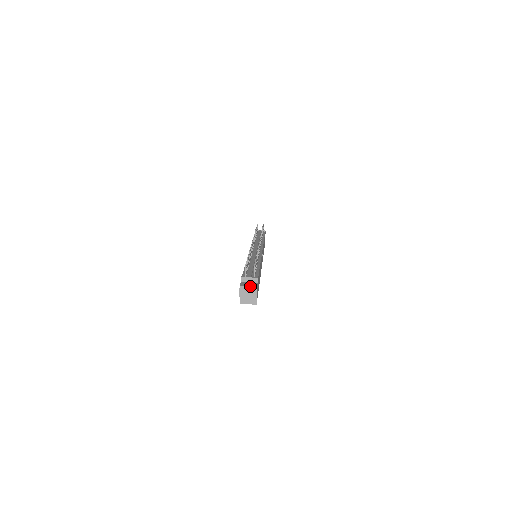
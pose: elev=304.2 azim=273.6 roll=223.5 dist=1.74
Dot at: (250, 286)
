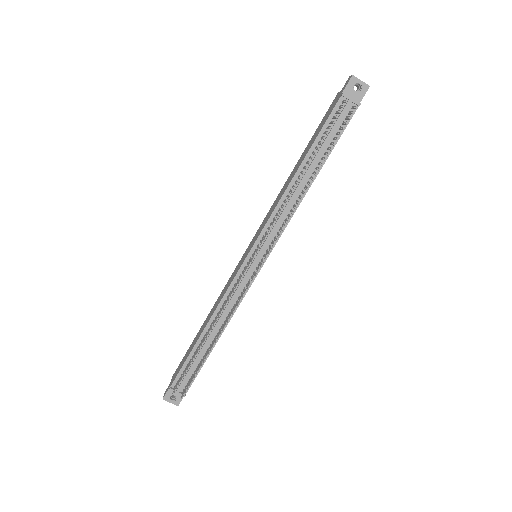
Dot at: (172, 403)
